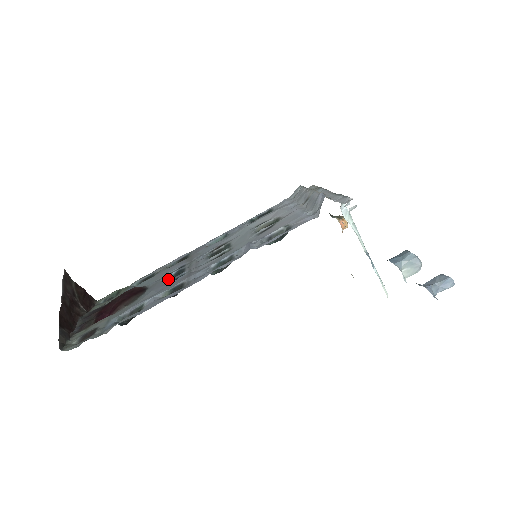
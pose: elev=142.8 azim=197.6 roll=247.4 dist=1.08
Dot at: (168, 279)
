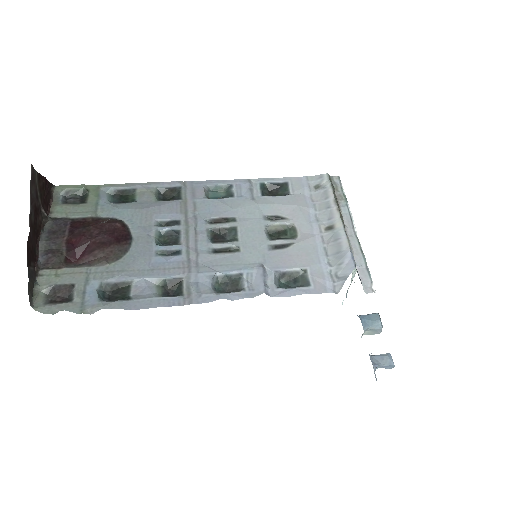
Dot at: (158, 236)
